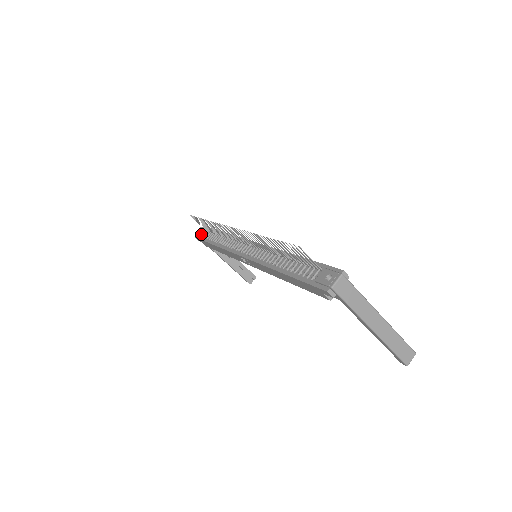
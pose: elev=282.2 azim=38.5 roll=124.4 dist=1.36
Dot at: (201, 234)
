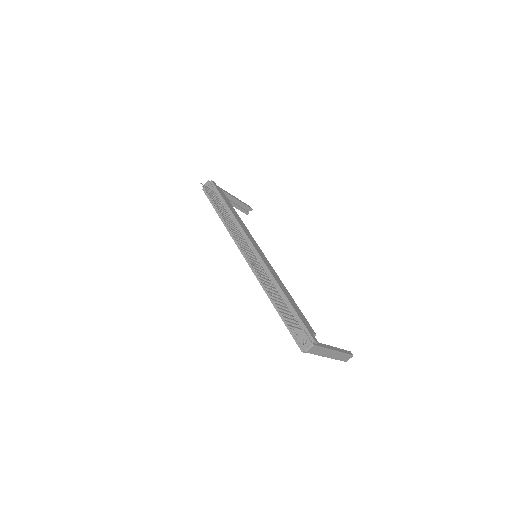
Dot at: occluded
